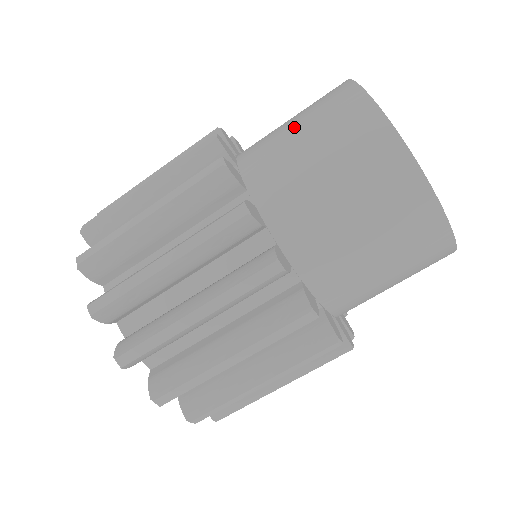
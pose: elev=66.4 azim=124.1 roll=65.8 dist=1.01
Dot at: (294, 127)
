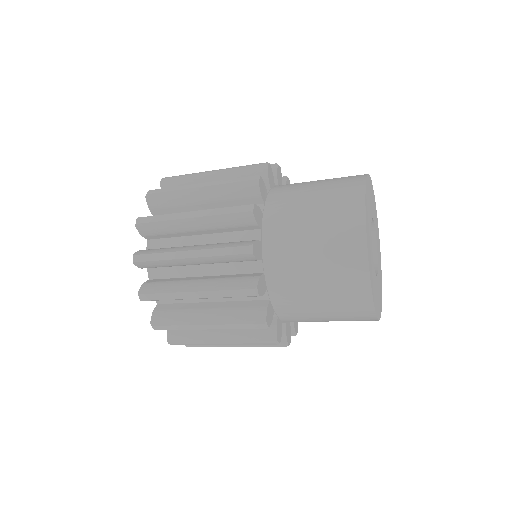
Dot at: (311, 256)
